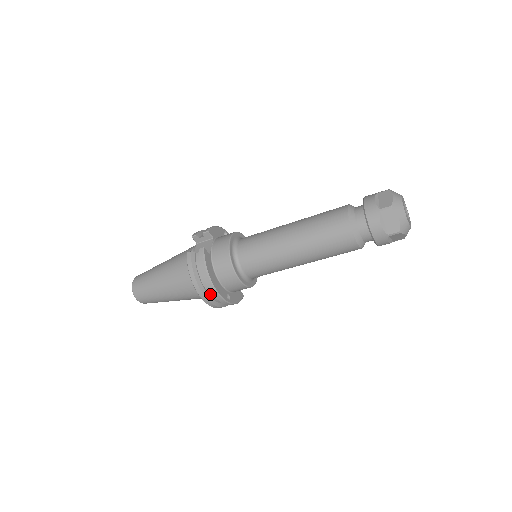
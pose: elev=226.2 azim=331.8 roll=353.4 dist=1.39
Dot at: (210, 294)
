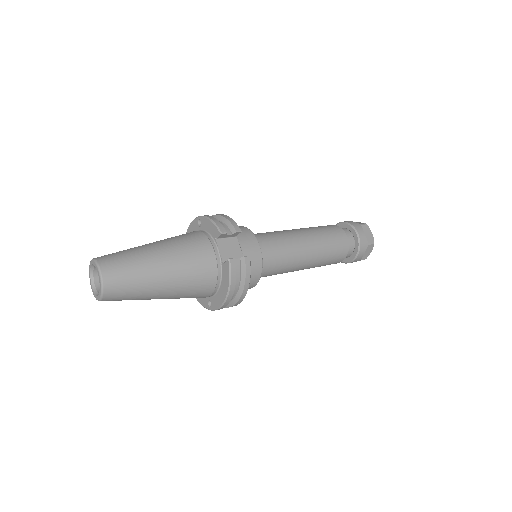
Dot at: occluded
